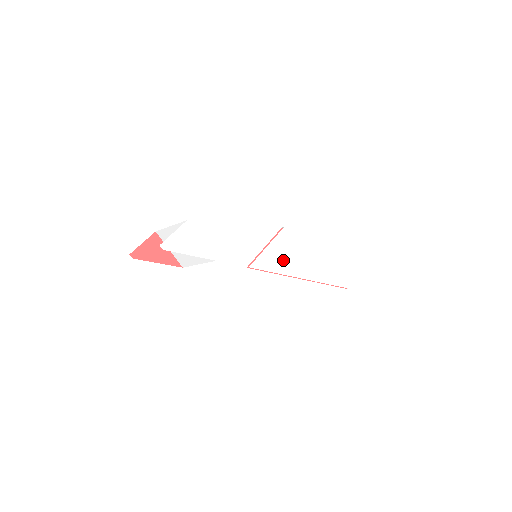
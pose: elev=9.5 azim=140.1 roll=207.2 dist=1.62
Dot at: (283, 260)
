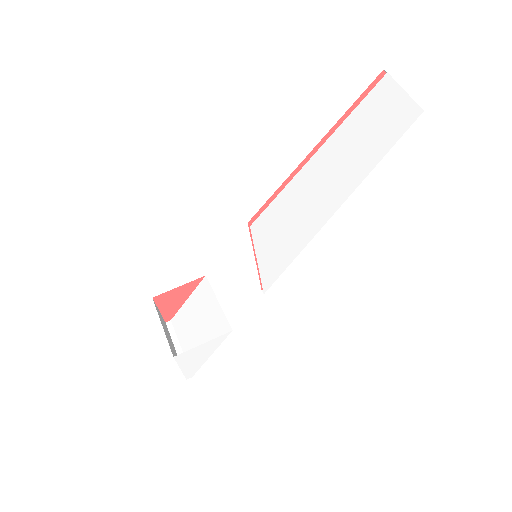
Dot at: (290, 241)
